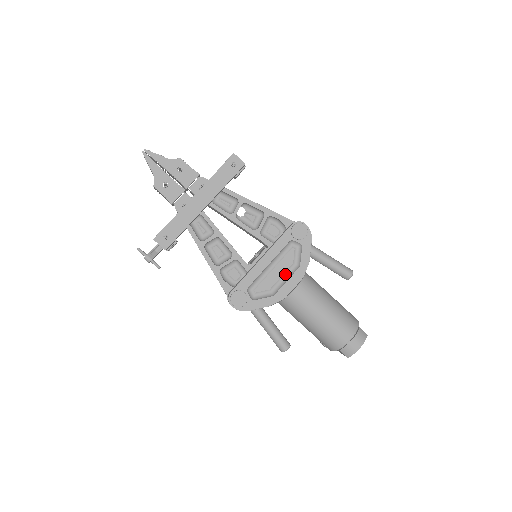
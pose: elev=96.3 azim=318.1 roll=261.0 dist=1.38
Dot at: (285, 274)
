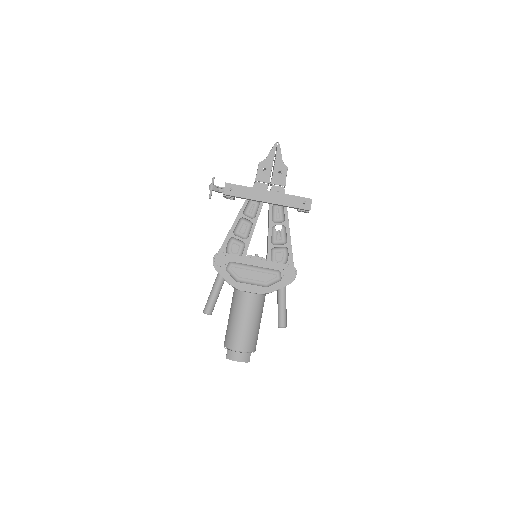
Dot at: (256, 281)
